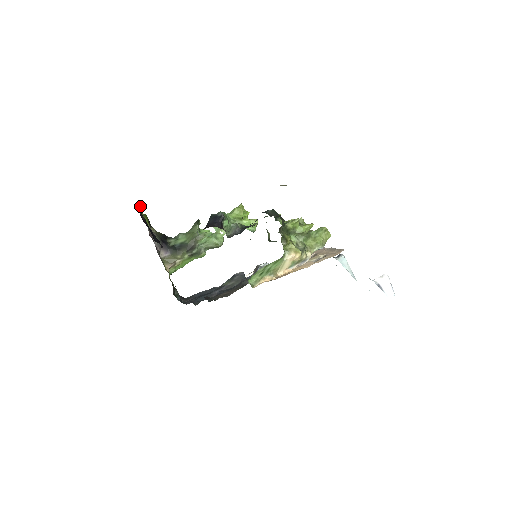
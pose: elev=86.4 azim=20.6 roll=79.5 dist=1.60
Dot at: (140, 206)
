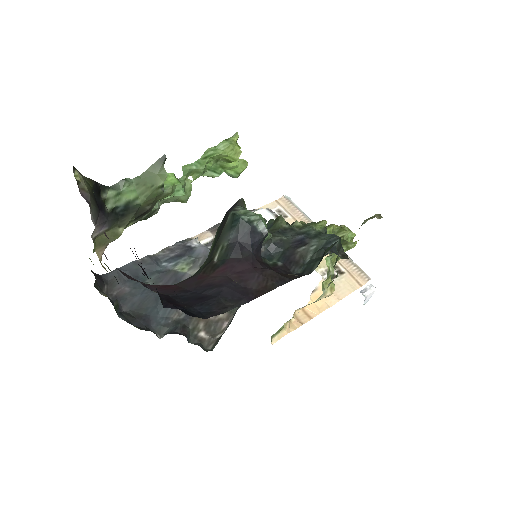
Dot at: occluded
